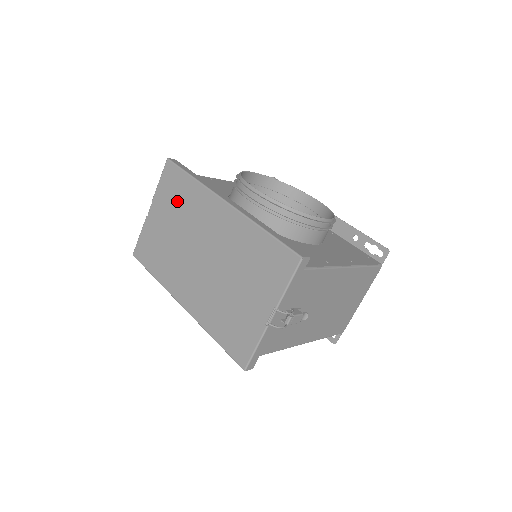
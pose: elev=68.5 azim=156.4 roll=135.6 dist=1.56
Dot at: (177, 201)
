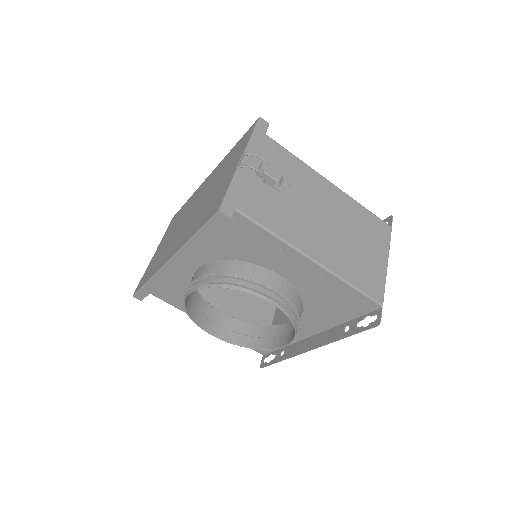
Dot at: (176, 221)
